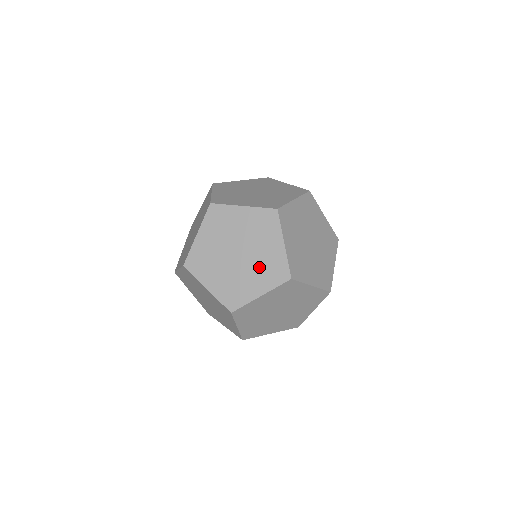
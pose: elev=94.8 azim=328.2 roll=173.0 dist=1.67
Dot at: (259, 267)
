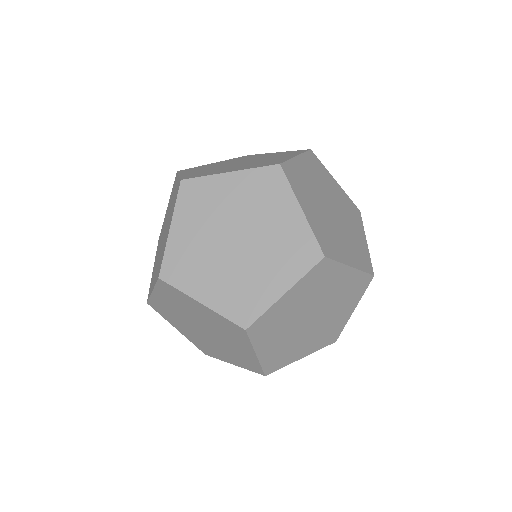
Dot at: (236, 279)
